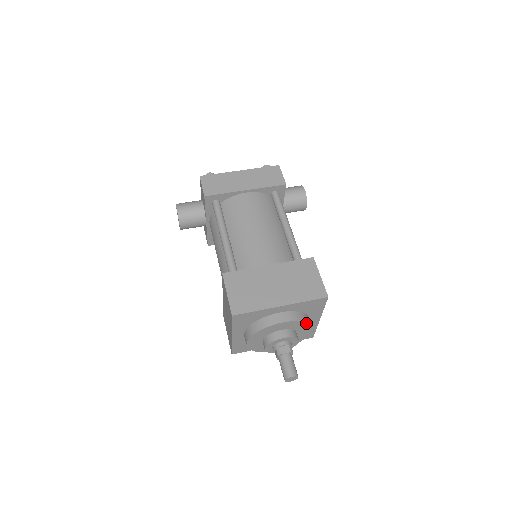
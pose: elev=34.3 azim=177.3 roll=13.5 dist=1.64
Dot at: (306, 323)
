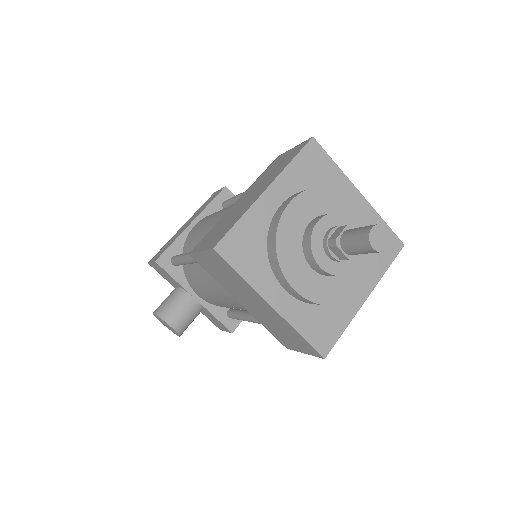
Dot at: (330, 189)
